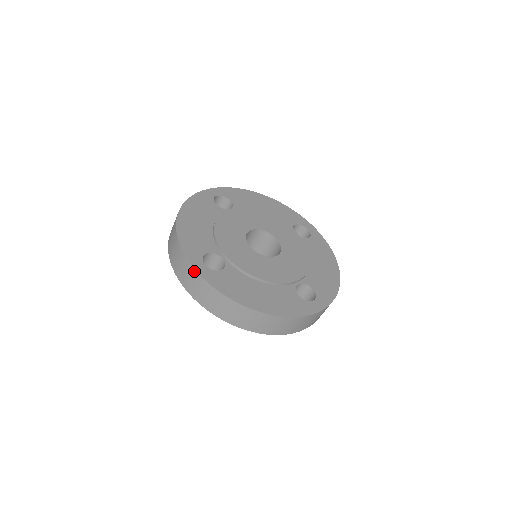
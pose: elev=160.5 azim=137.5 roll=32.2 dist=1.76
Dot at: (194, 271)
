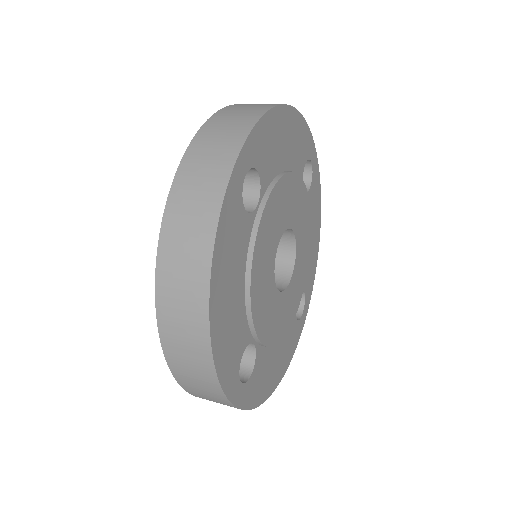
Dot at: (231, 406)
